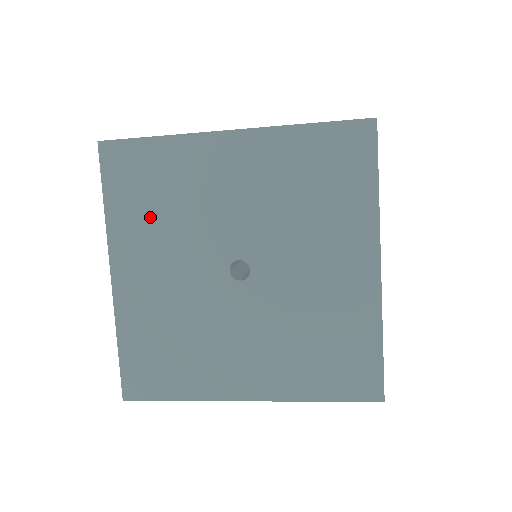
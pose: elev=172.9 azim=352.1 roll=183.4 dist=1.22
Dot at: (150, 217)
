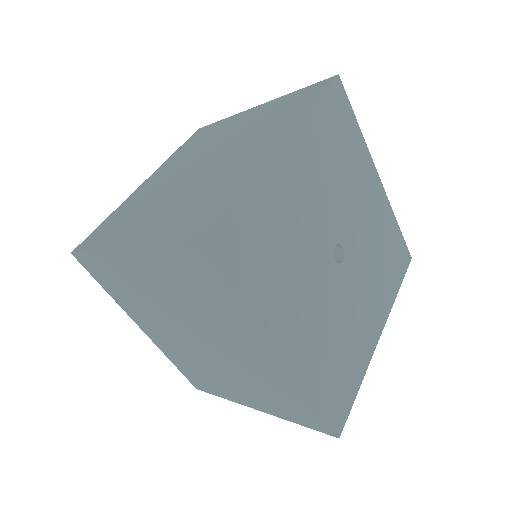
Dot at: (328, 153)
